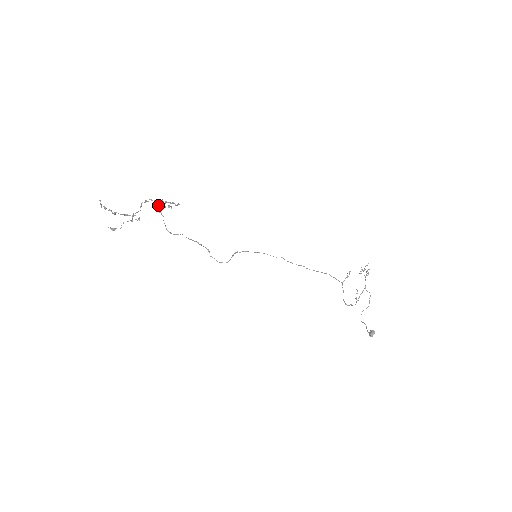
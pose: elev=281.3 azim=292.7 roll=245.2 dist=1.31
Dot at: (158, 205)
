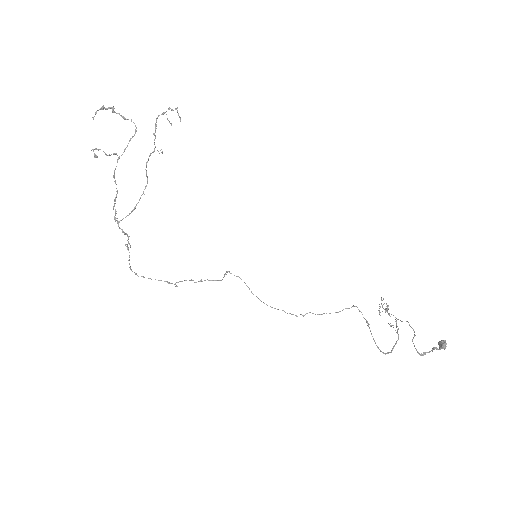
Dot at: (146, 163)
